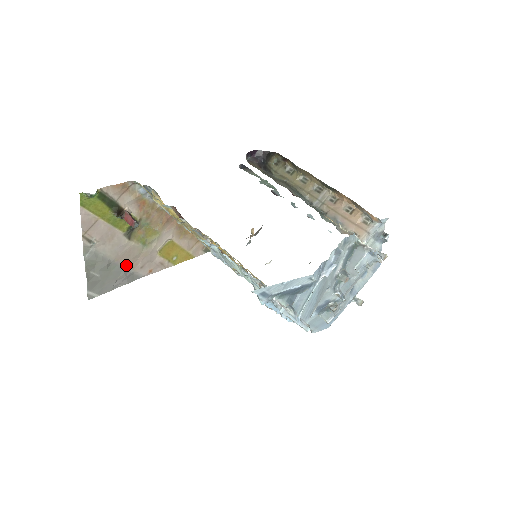
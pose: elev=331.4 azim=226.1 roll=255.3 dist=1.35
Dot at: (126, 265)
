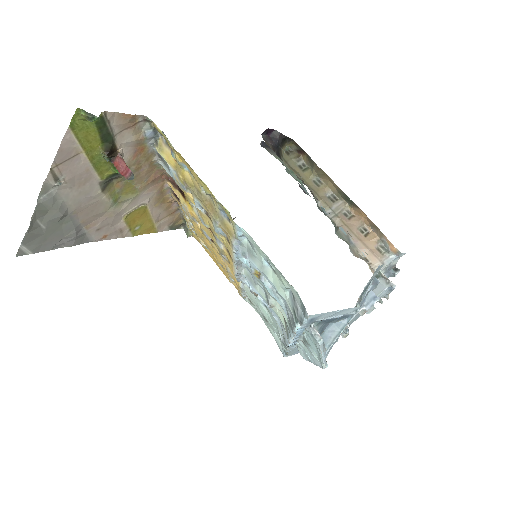
Dot at: (82, 222)
